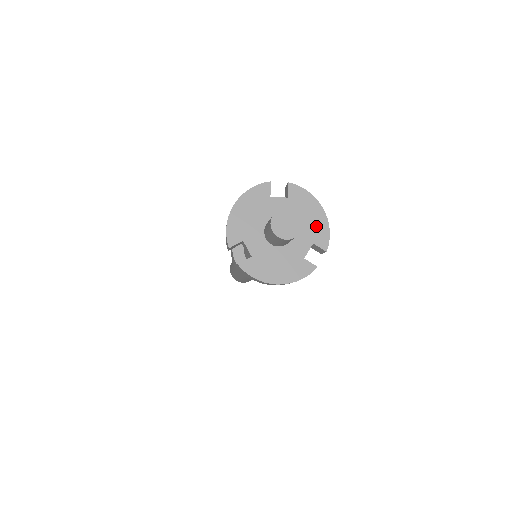
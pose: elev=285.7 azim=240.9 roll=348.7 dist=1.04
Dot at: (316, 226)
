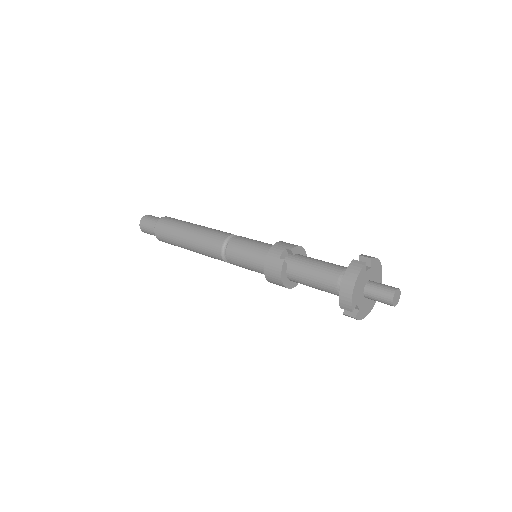
Dot at: (379, 275)
